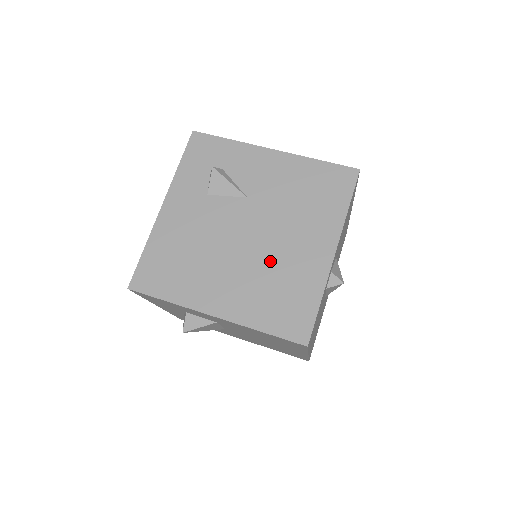
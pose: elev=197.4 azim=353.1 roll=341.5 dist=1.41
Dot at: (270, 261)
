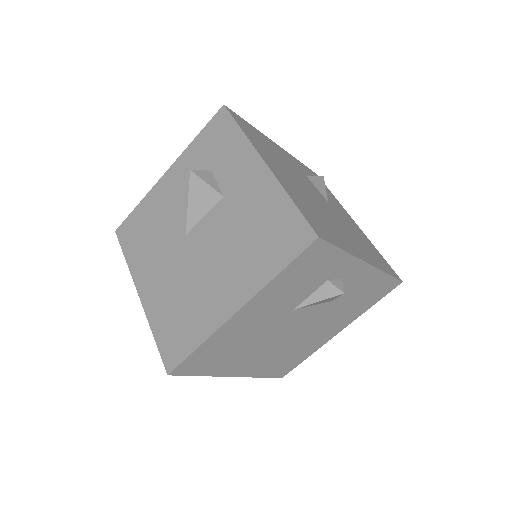
Dot at: (323, 212)
